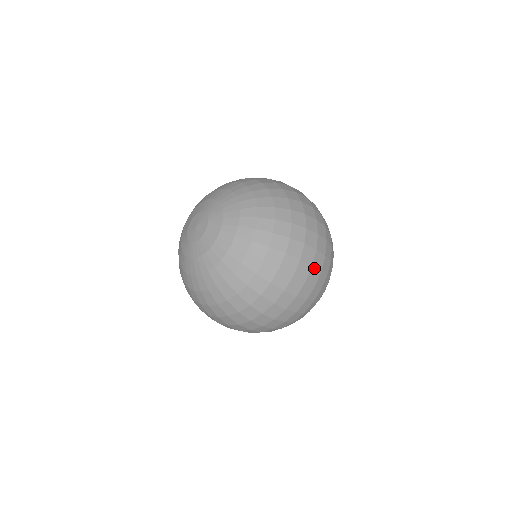
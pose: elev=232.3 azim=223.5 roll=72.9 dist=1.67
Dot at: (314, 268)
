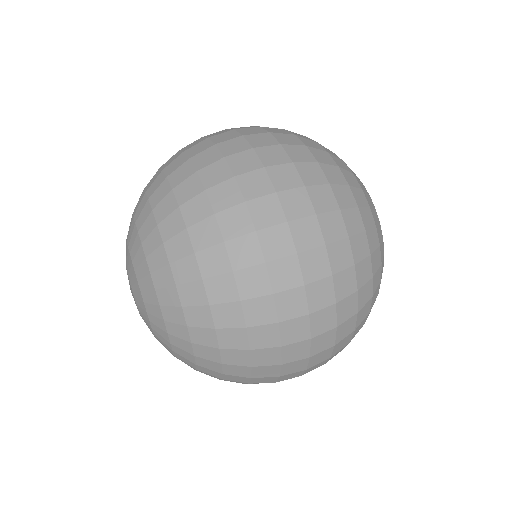
Dot at: (284, 192)
